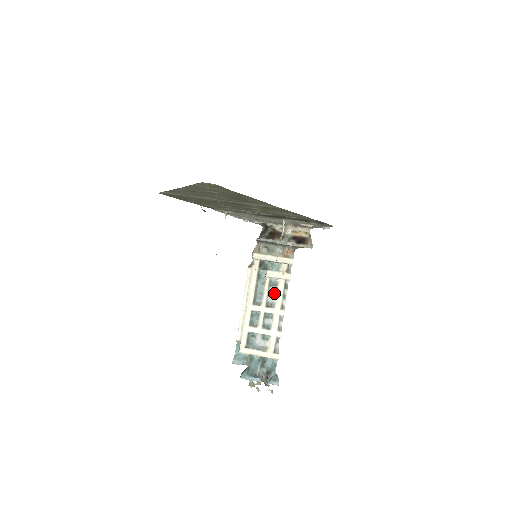
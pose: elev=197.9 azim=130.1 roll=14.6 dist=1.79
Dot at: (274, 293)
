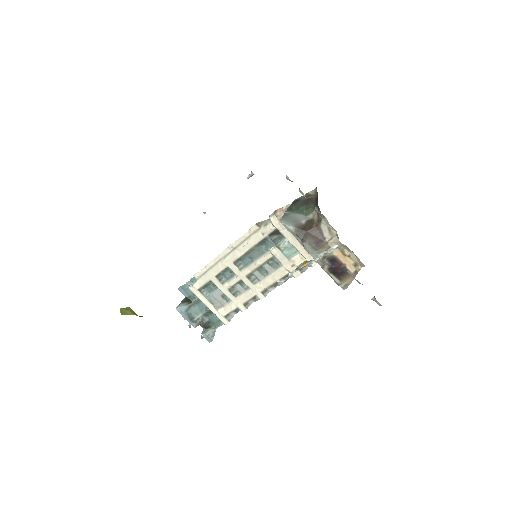
Dot at: (267, 272)
